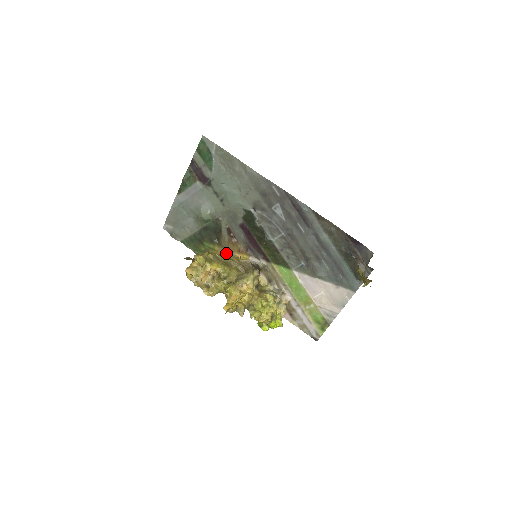
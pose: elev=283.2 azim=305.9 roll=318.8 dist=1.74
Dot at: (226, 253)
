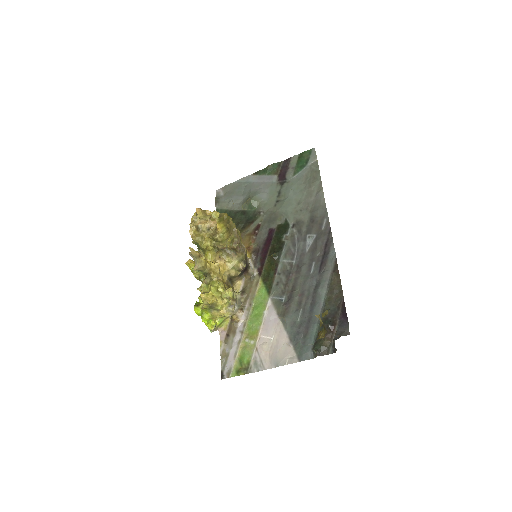
Dot at: occluded
